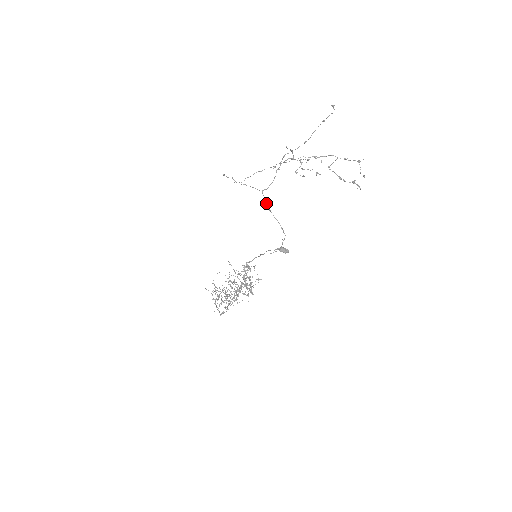
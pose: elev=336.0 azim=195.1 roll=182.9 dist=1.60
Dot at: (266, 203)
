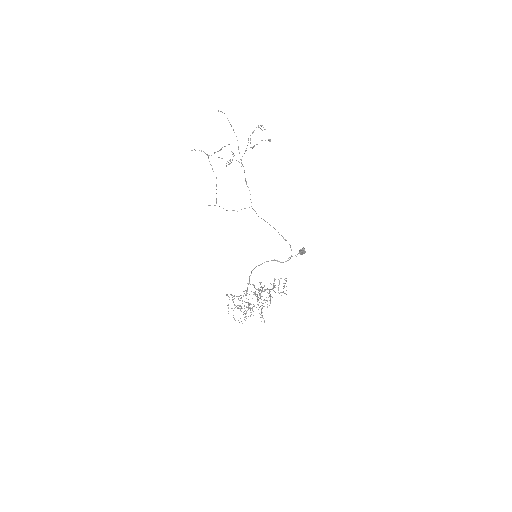
Dot at: (256, 213)
